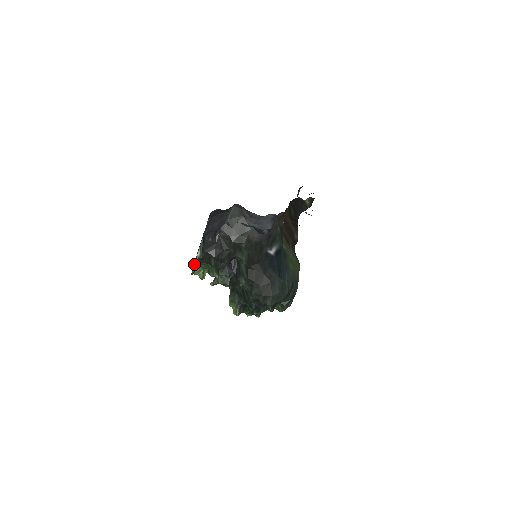
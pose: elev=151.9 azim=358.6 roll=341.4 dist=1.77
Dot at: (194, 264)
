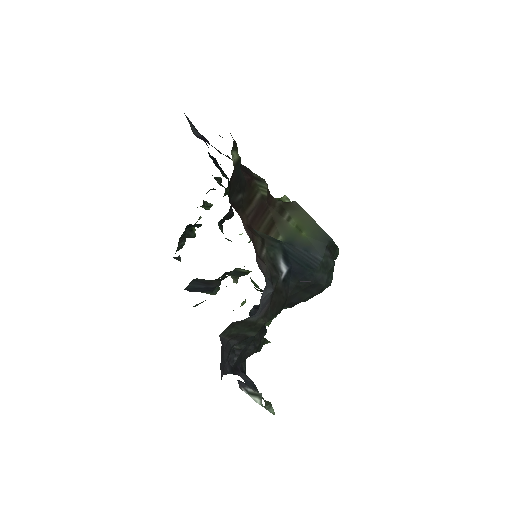
Dot at: occluded
